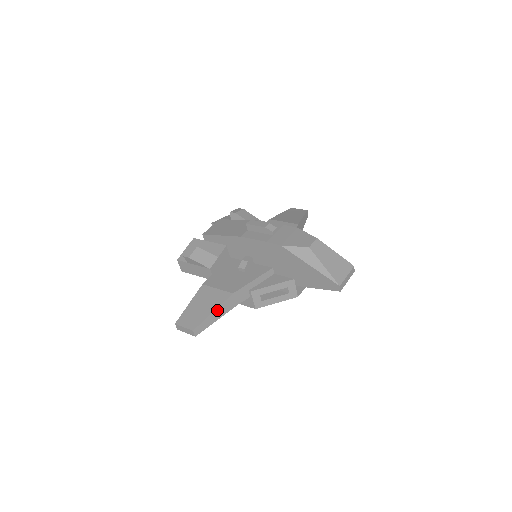
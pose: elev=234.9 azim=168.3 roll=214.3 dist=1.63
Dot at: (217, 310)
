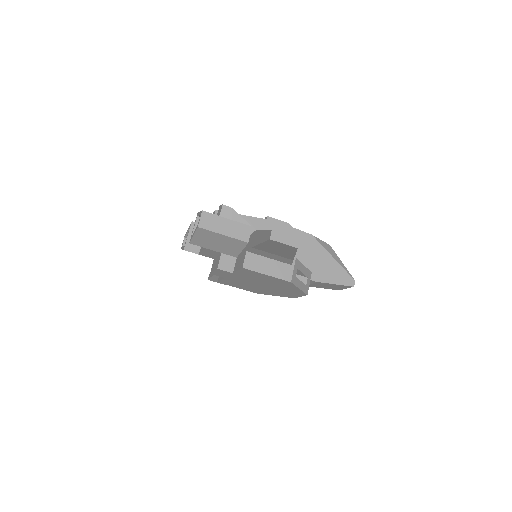
Dot at: occluded
